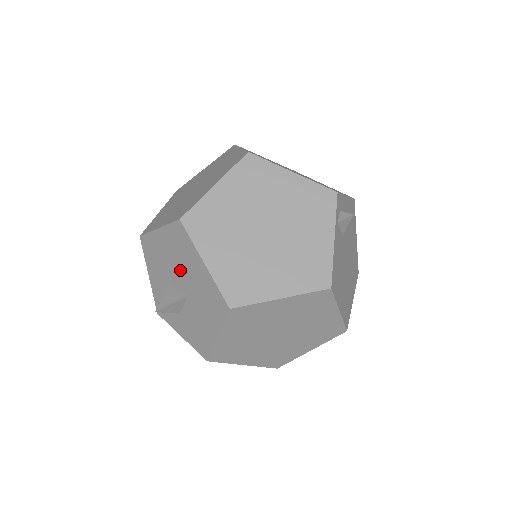
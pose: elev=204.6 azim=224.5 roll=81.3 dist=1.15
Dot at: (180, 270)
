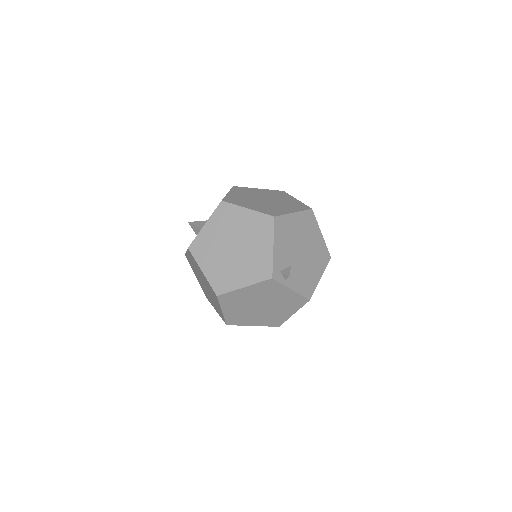
Dot at: occluded
